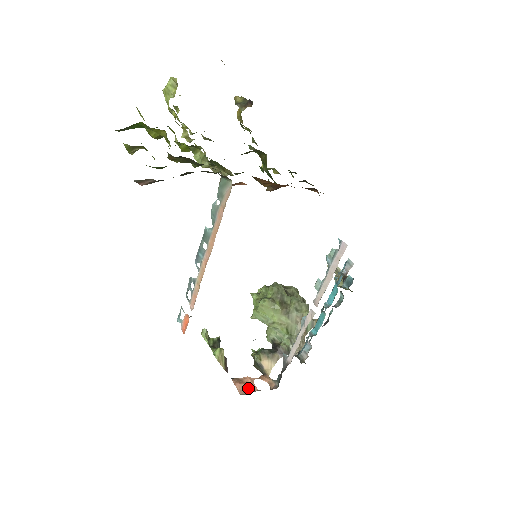
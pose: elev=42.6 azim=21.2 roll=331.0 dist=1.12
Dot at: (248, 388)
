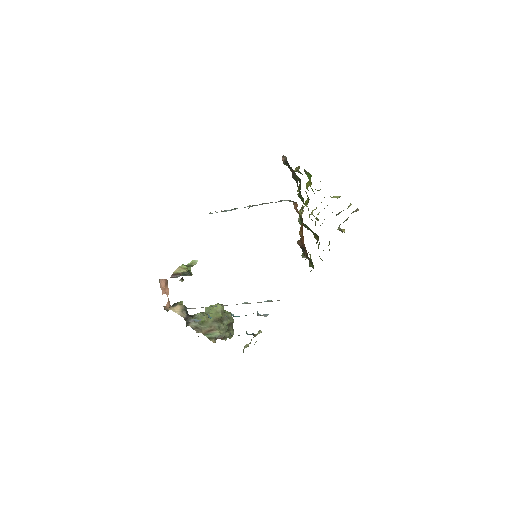
Dot at: (163, 288)
